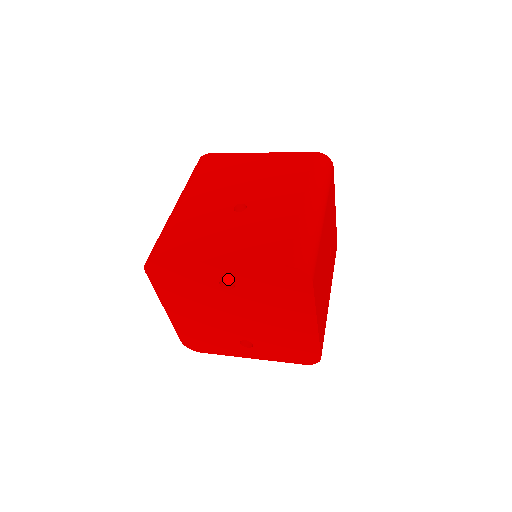
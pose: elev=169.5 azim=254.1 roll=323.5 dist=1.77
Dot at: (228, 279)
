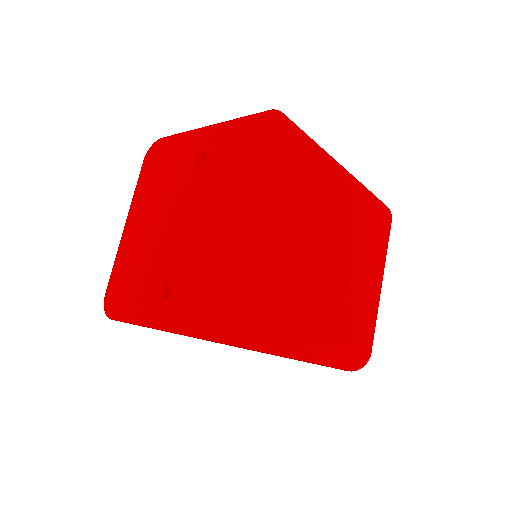
Dot at: (206, 151)
